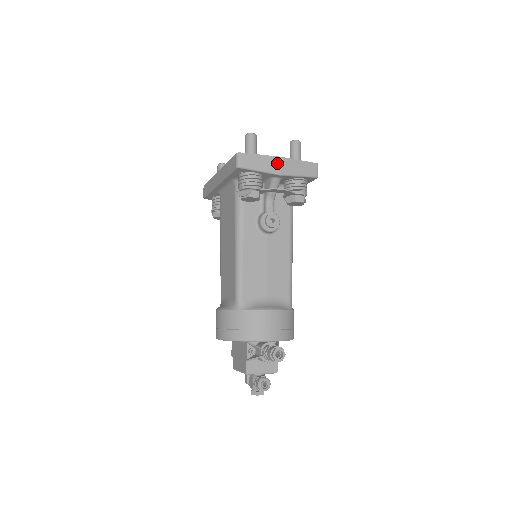
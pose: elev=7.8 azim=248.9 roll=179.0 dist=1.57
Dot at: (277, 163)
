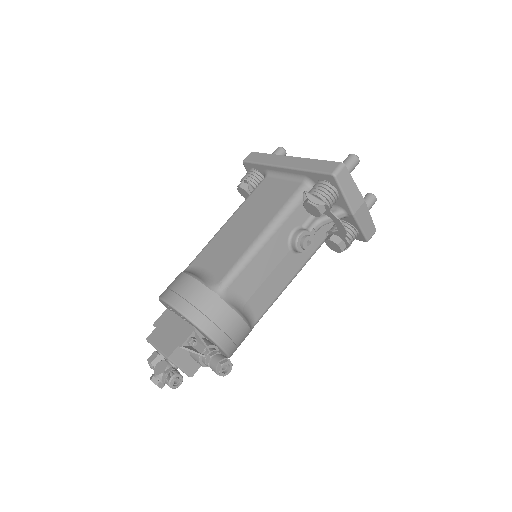
Dot at: (359, 202)
